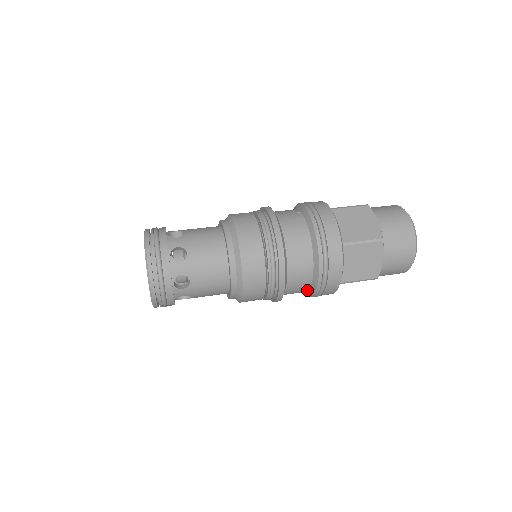
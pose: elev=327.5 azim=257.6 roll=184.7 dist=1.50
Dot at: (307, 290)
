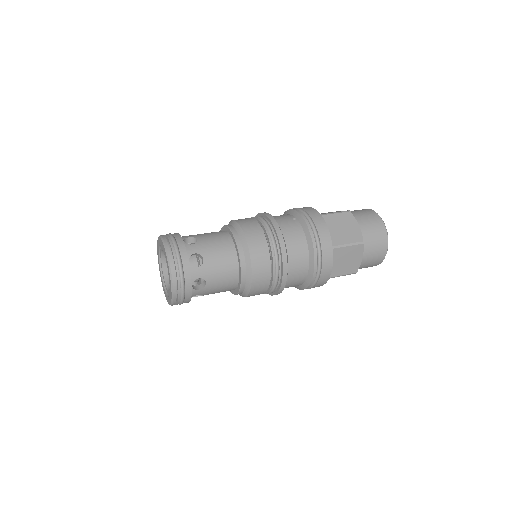
Dot at: (300, 285)
